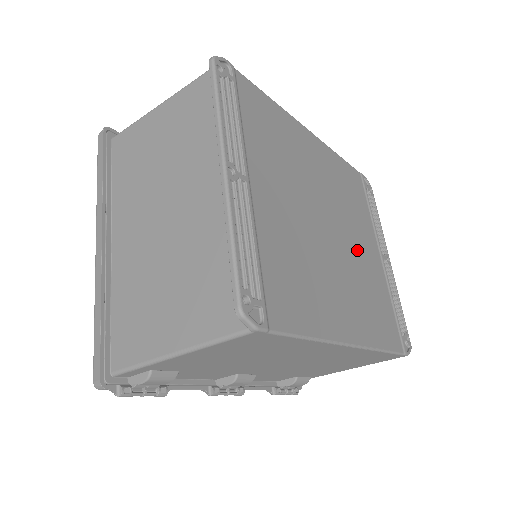
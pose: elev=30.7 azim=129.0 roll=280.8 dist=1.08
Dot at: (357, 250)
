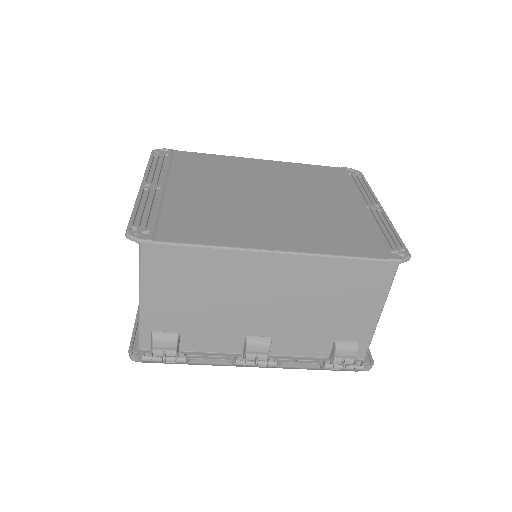
Dot at: (313, 205)
